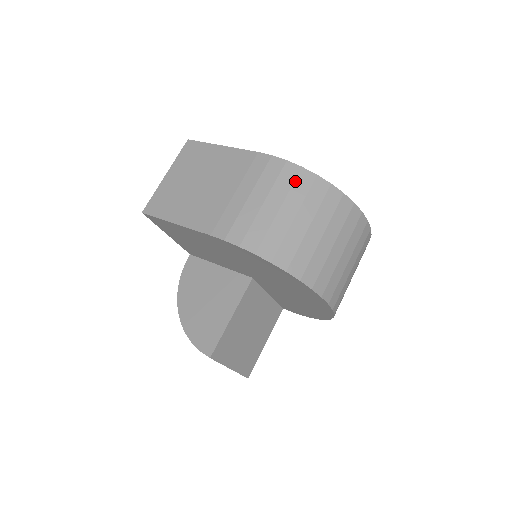
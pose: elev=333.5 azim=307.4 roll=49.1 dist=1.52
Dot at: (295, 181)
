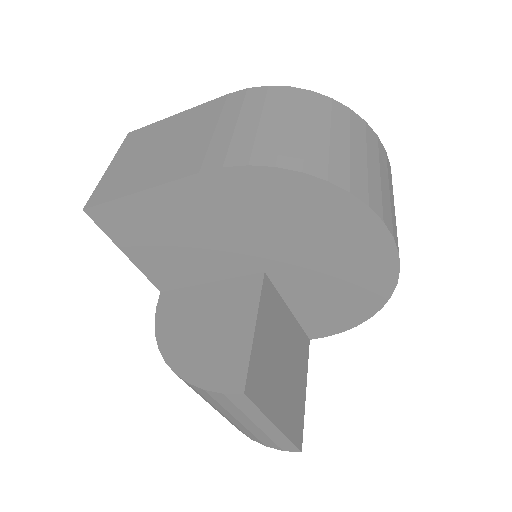
Dot at: (289, 98)
